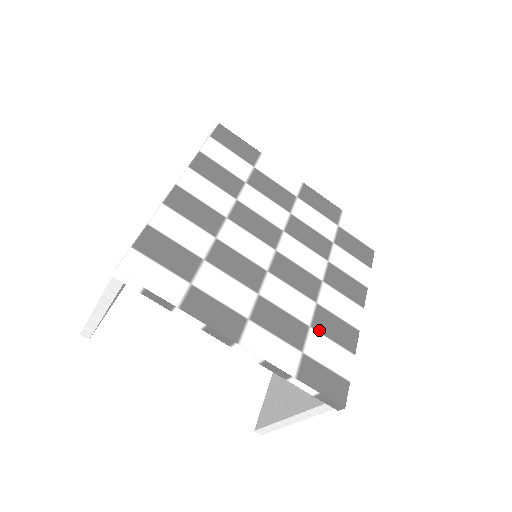
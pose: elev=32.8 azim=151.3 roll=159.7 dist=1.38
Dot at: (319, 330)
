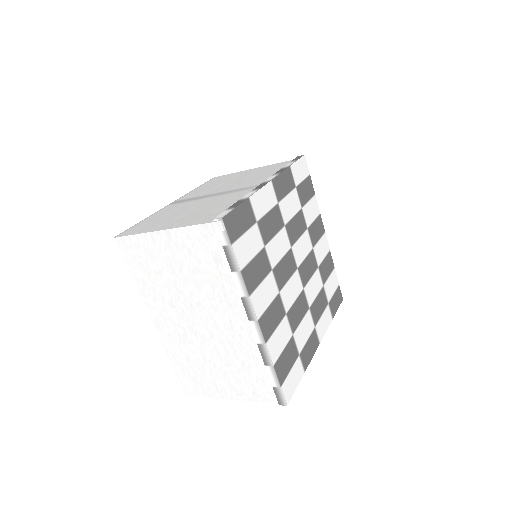
Dot at: (325, 281)
